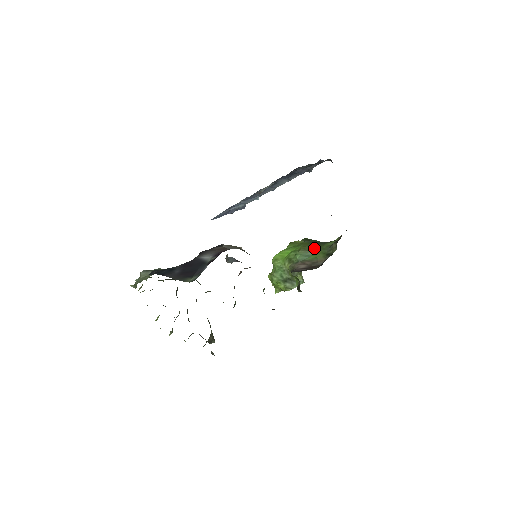
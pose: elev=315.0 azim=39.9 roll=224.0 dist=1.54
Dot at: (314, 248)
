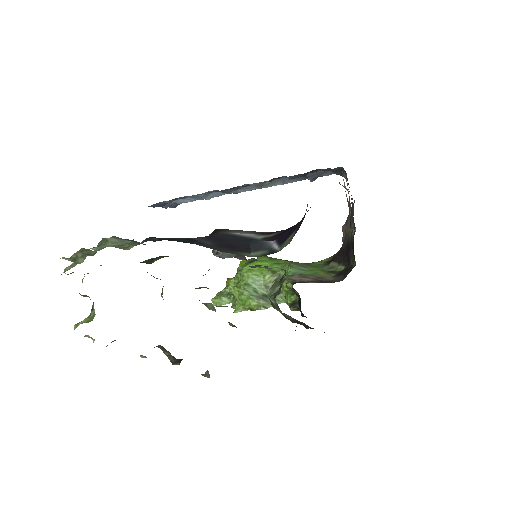
Dot at: (303, 264)
